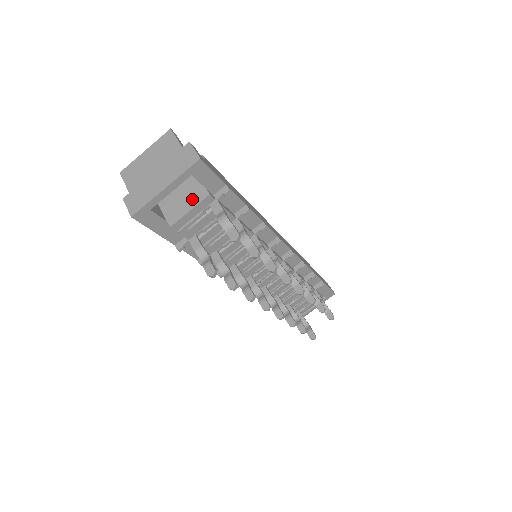
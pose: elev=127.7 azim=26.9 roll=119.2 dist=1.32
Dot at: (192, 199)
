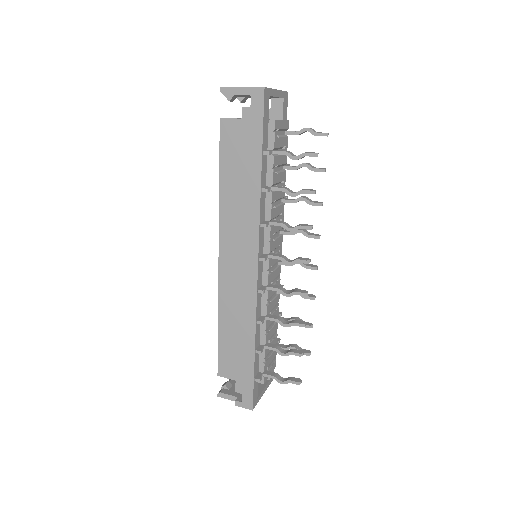
Dot at: occluded
